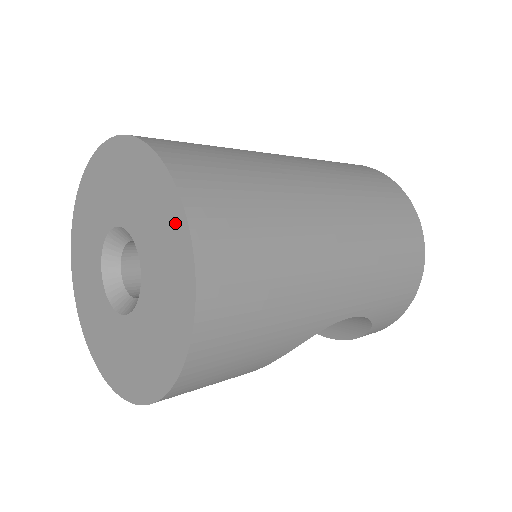
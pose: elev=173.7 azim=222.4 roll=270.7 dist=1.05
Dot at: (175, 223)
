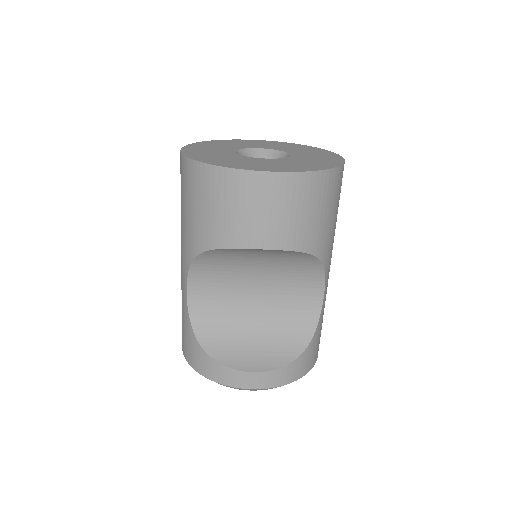
Dot at: (321, 151)
